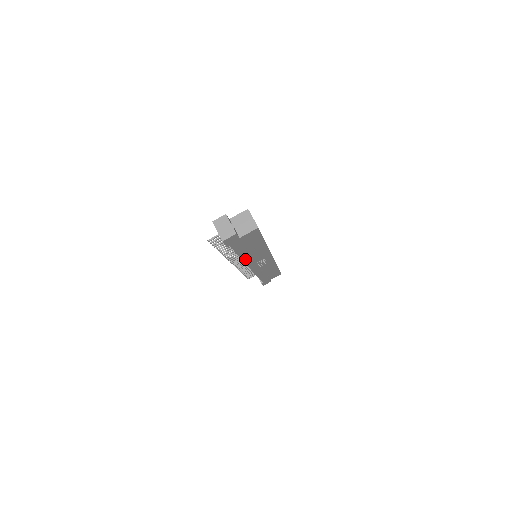
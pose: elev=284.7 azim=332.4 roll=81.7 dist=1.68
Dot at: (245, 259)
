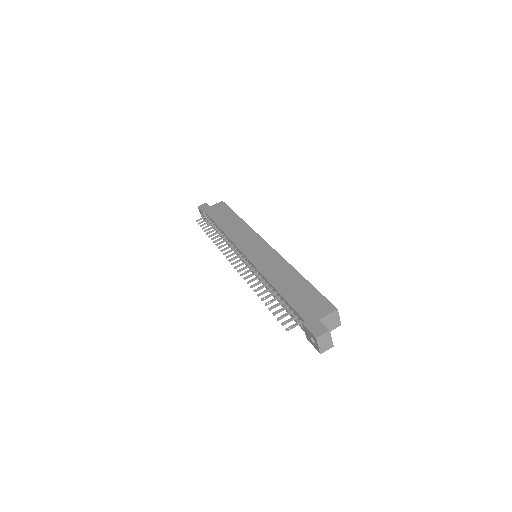
Dot at: occluded
